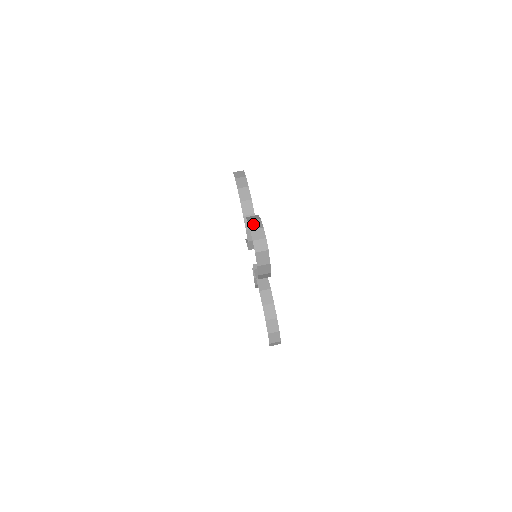
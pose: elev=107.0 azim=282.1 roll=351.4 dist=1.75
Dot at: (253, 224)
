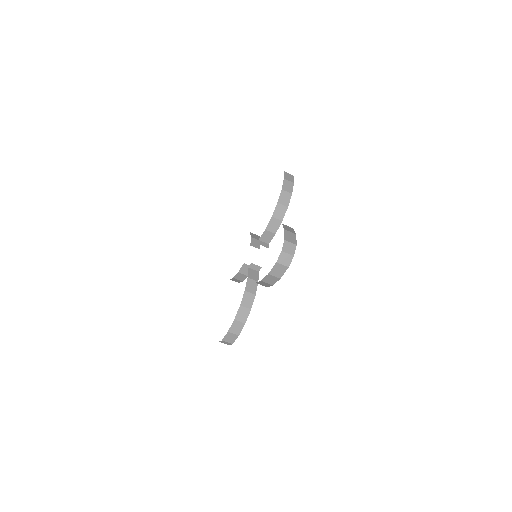
Dot at: (288, 235)
